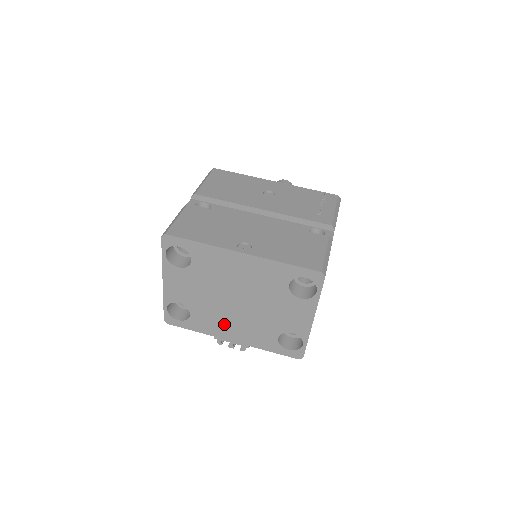
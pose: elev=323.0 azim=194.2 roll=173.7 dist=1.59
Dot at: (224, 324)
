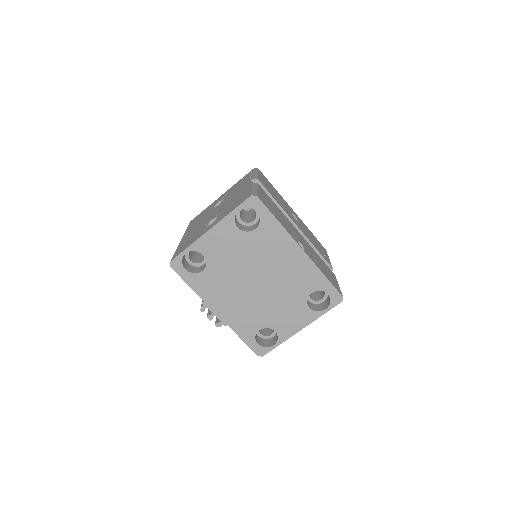
Dot at: (225, 295)
